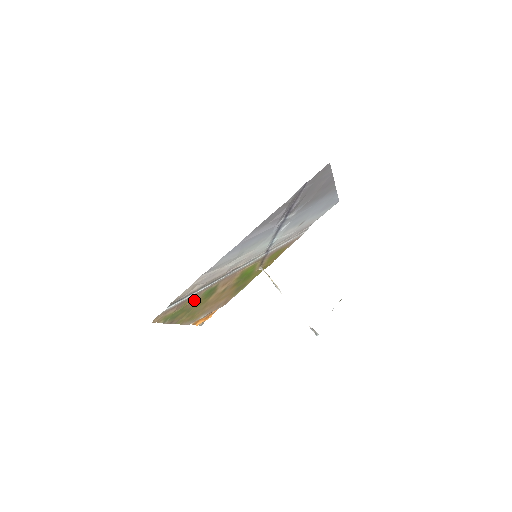
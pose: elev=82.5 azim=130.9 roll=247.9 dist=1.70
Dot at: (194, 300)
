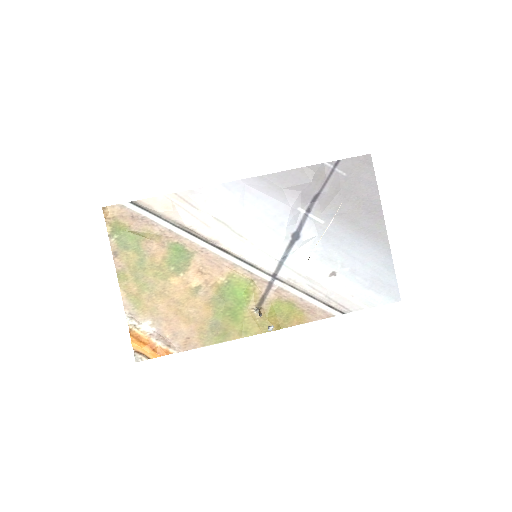
Dot at: (157, 242)
